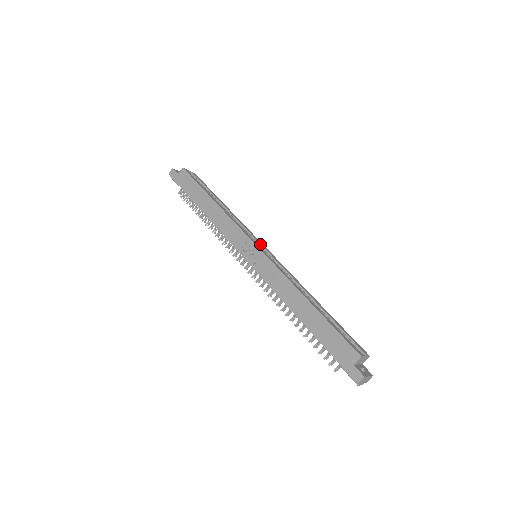
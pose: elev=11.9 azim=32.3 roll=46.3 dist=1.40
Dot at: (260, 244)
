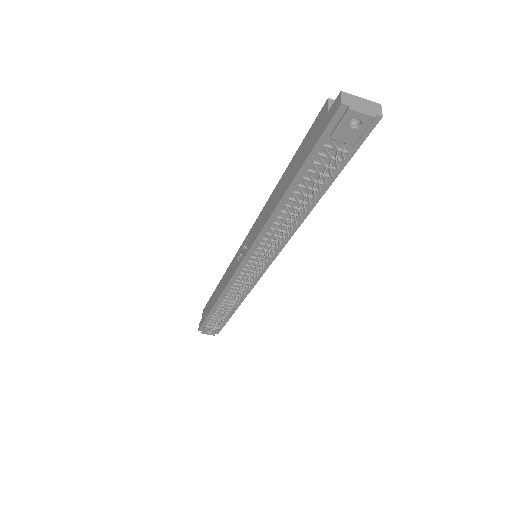
Dot at: occluded
